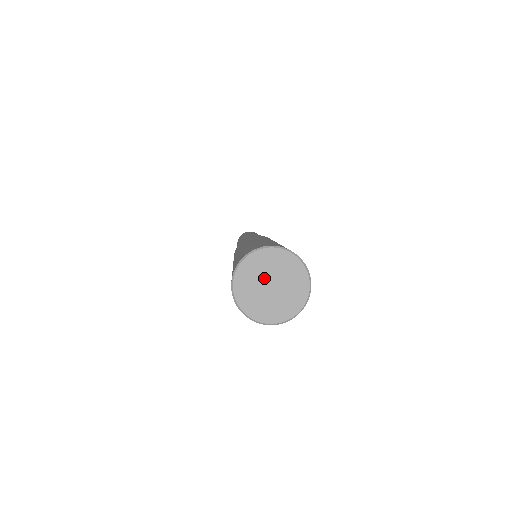
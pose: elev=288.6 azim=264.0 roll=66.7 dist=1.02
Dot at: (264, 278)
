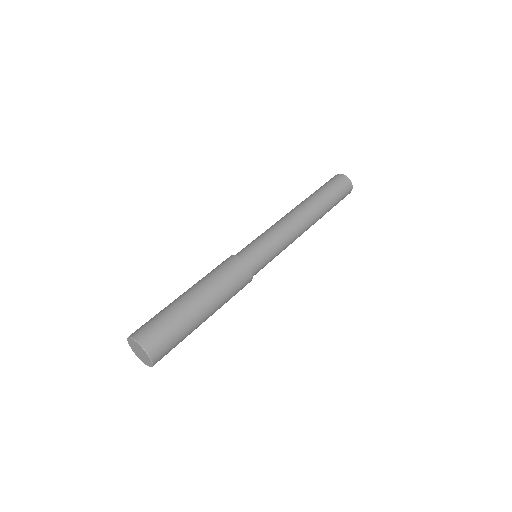
Dot at: (137, 348)
